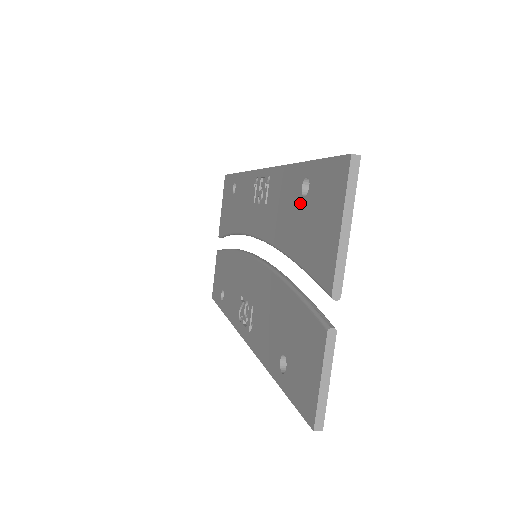
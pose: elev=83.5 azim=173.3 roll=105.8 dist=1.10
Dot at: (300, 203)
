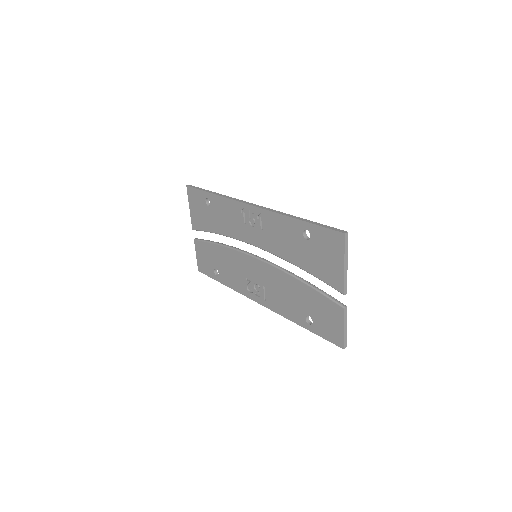
Dot at: (303, 242)
